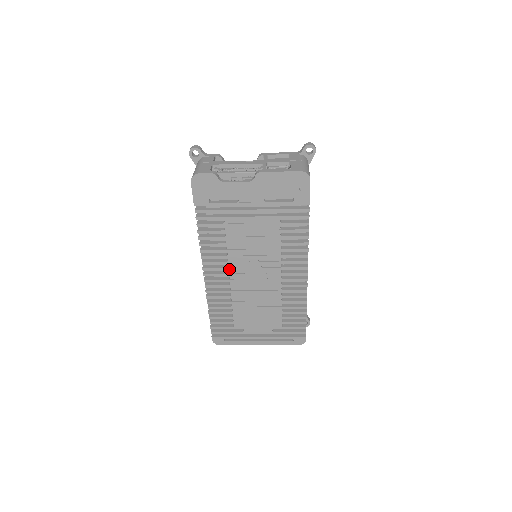
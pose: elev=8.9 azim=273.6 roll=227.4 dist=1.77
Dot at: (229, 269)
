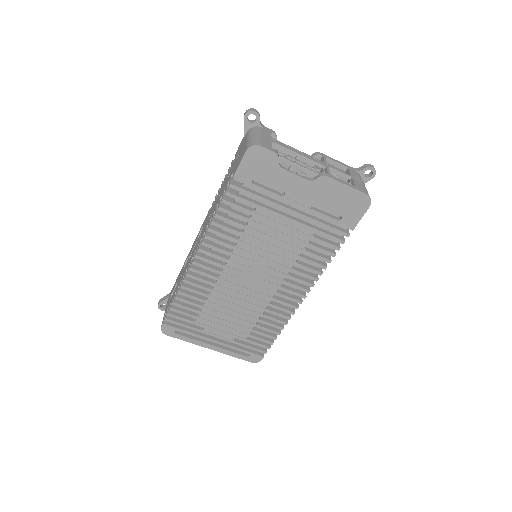
Dot at: (228, 261)
